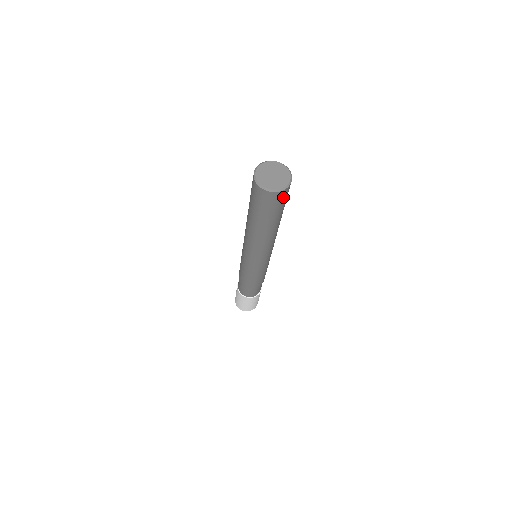
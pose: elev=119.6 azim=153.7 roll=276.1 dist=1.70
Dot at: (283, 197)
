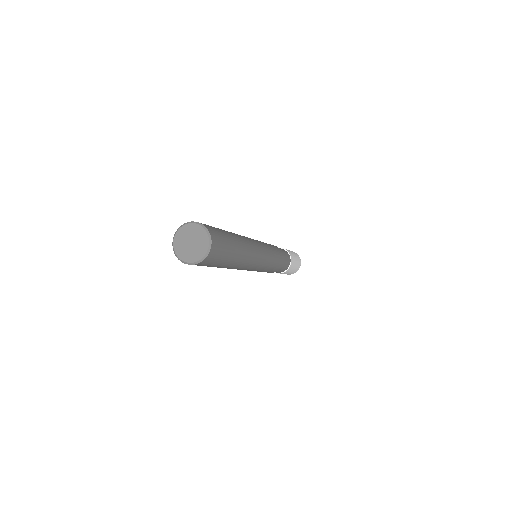
Dot at: (208, 262)
